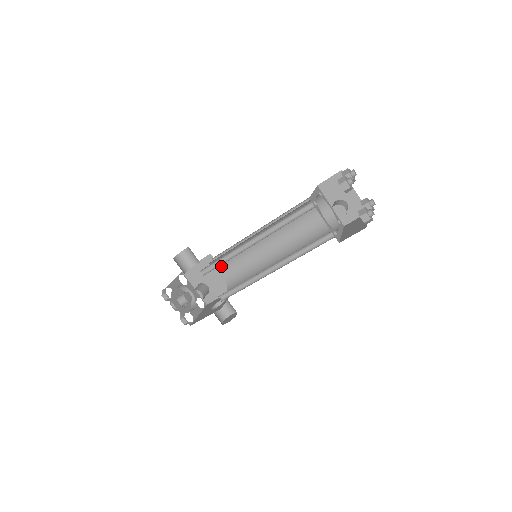
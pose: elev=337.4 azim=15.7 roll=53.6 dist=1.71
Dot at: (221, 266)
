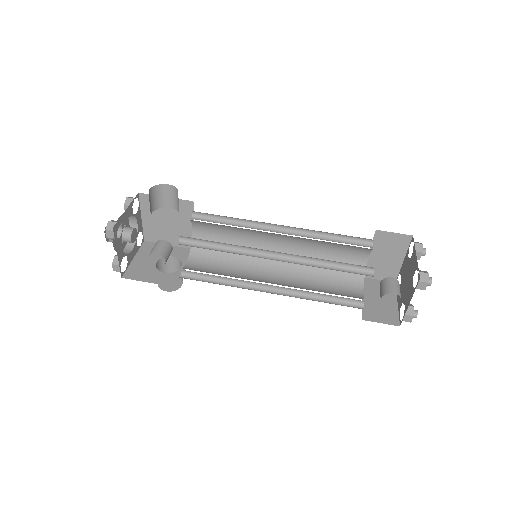
Dot at: (198, 224)
